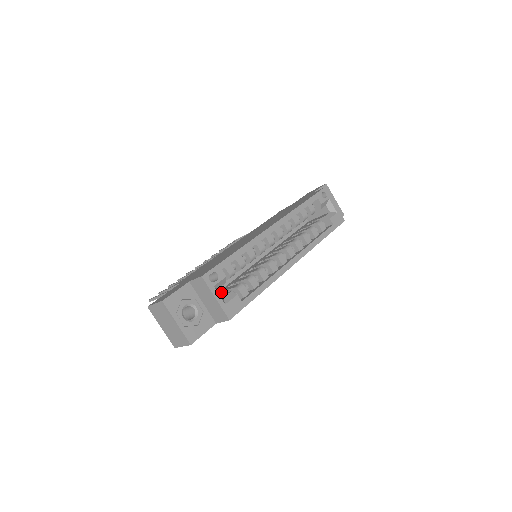
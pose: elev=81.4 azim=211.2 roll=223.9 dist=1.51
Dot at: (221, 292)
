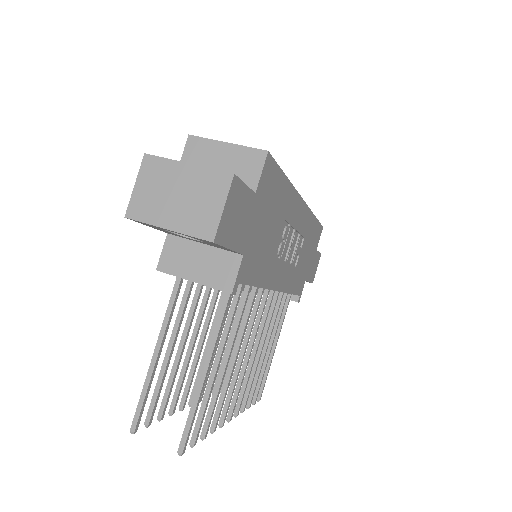
Dot at: occluded
